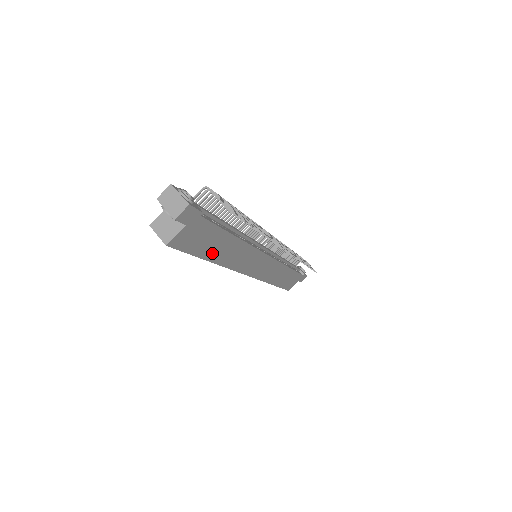
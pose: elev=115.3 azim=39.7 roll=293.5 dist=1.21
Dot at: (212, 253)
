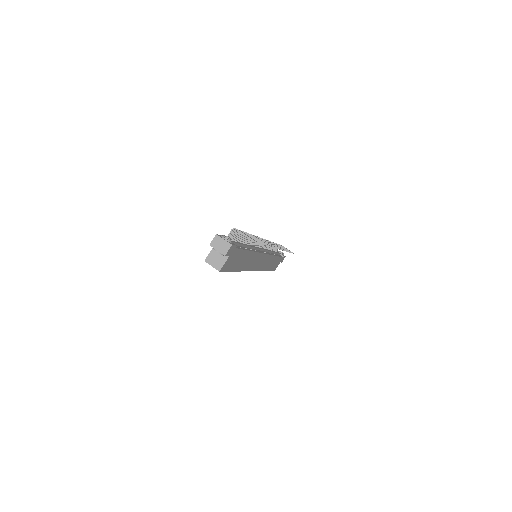
Dot at: (238, 266)
